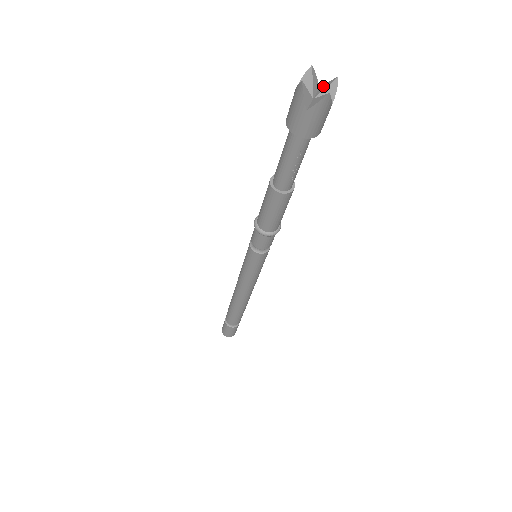
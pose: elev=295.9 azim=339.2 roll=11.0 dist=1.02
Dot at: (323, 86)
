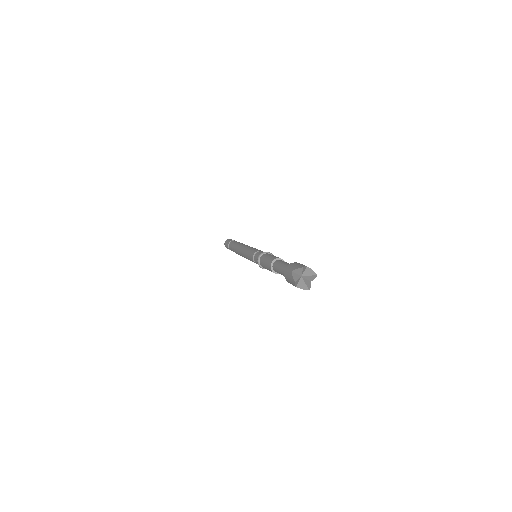
Dot at: (308, 270)
